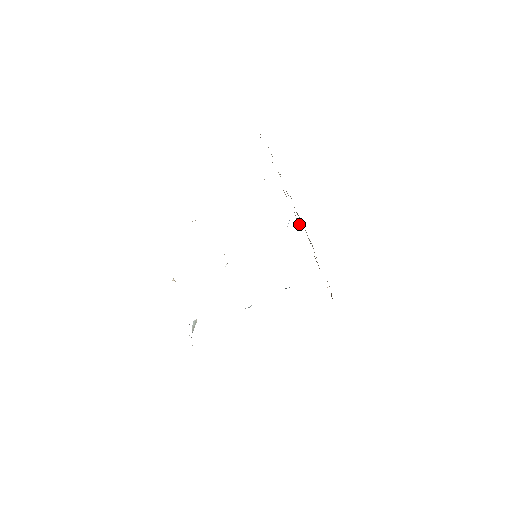
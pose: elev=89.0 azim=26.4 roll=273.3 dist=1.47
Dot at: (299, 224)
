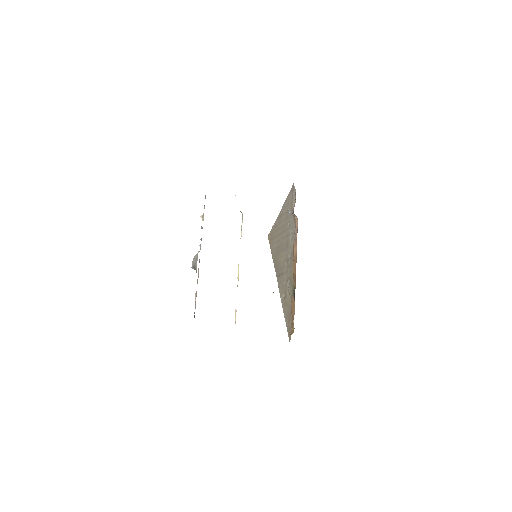
Dot at: (296, 251)
